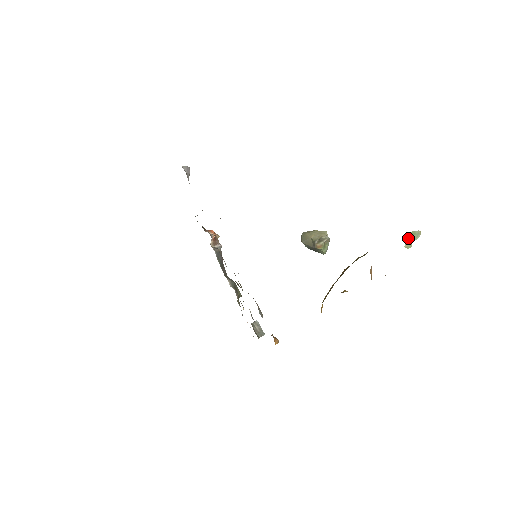
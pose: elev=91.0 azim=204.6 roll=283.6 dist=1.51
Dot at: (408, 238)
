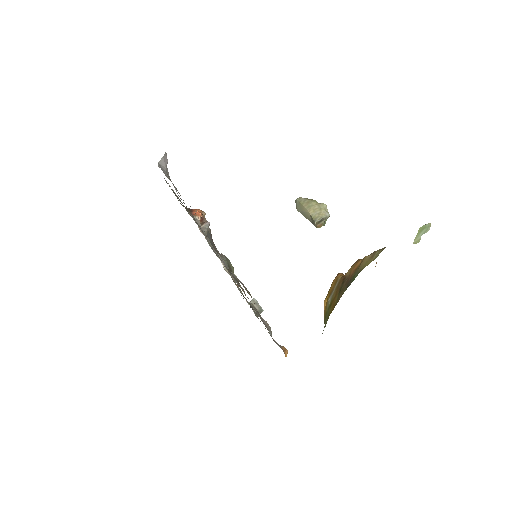
Dot at: (418, 233)
